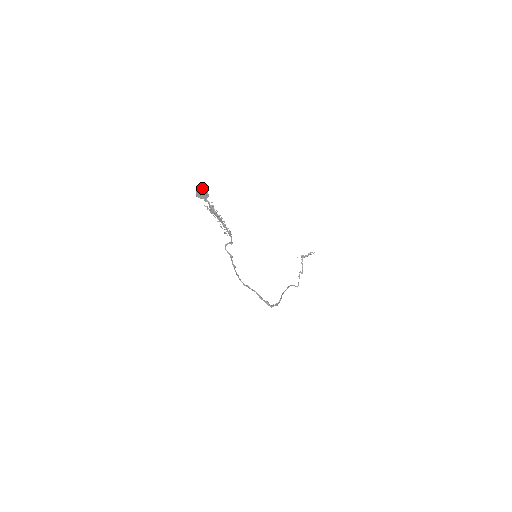
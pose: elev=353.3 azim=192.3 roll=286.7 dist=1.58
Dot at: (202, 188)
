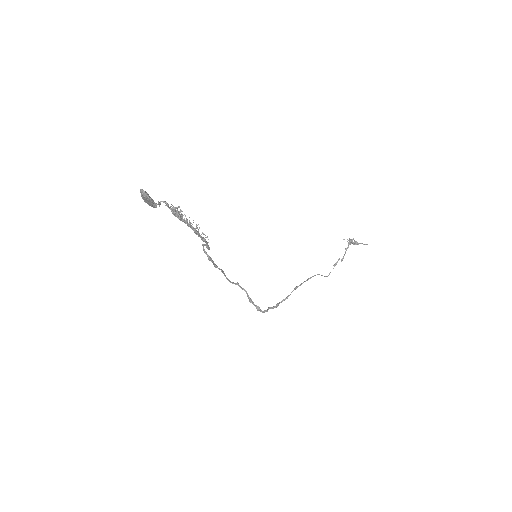
Dot at: (146, 195)
